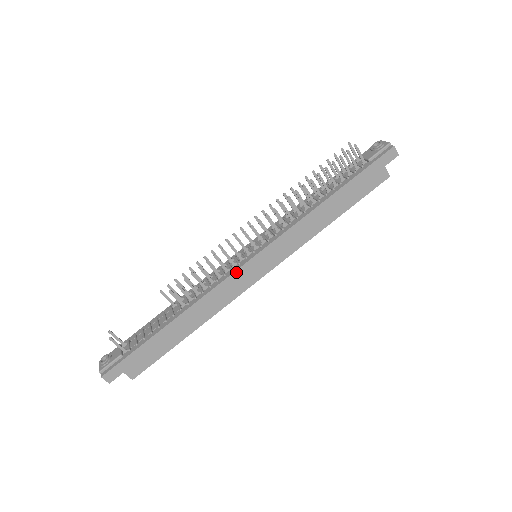
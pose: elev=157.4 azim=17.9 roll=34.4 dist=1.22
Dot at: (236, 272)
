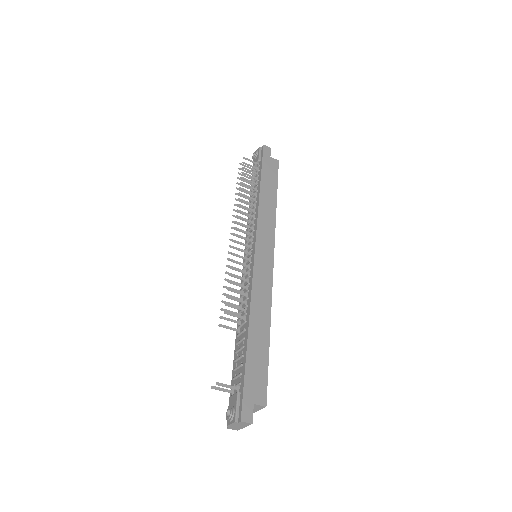
Dot at: (254, 266)
